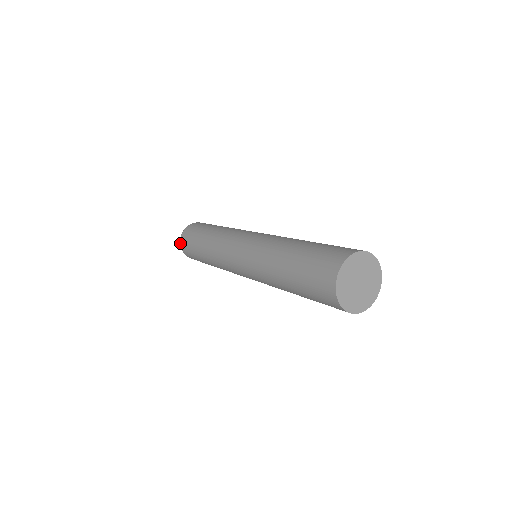
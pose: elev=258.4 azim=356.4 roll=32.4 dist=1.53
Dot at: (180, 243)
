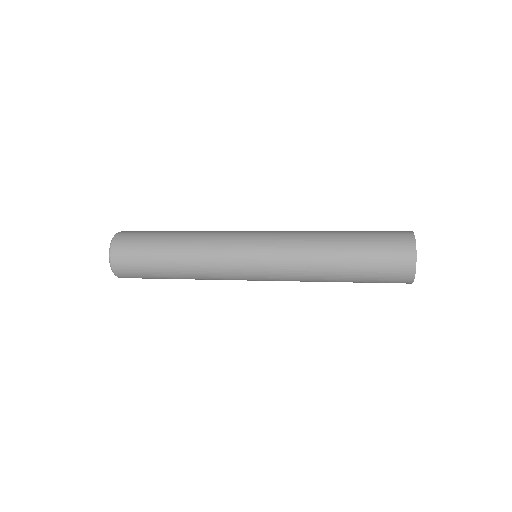
Dot at: (115, 275)
